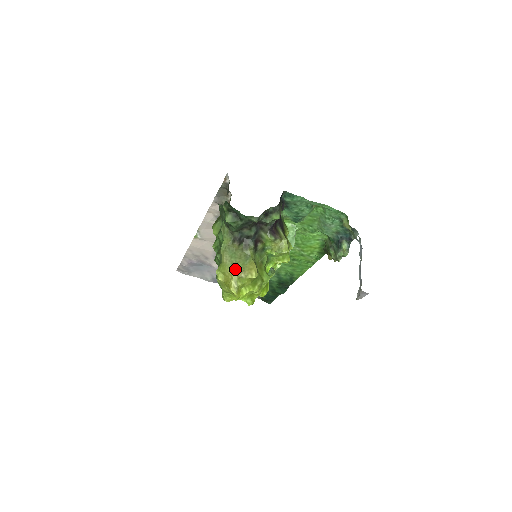
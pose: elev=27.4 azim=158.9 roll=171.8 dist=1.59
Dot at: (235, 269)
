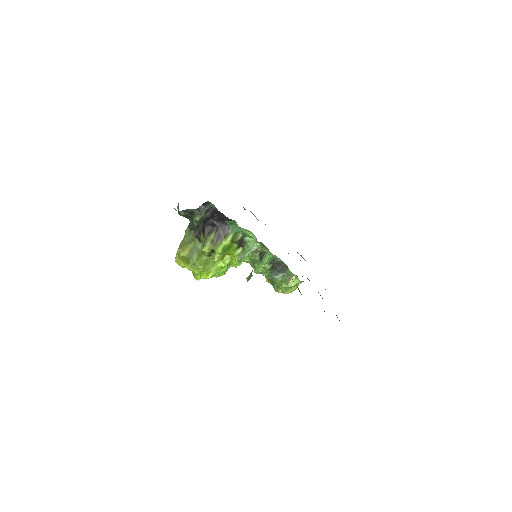
Dot at: (181, 245)
